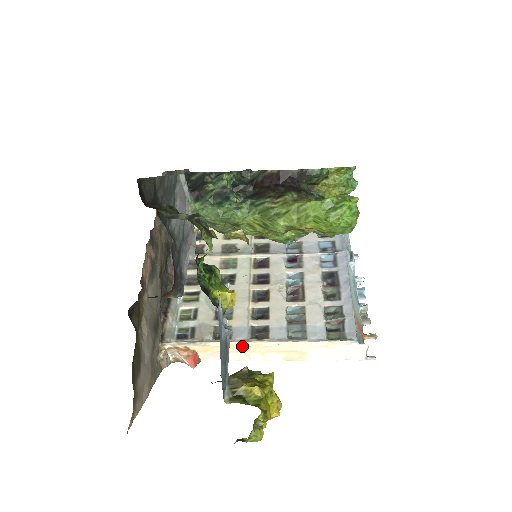
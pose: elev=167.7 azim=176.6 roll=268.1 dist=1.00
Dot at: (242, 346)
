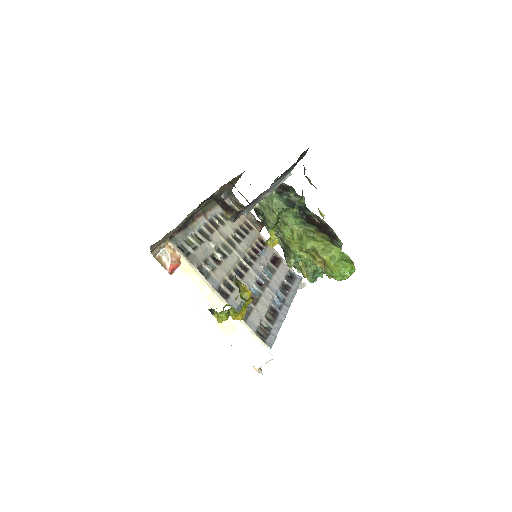
Dot at: (210, 288)
